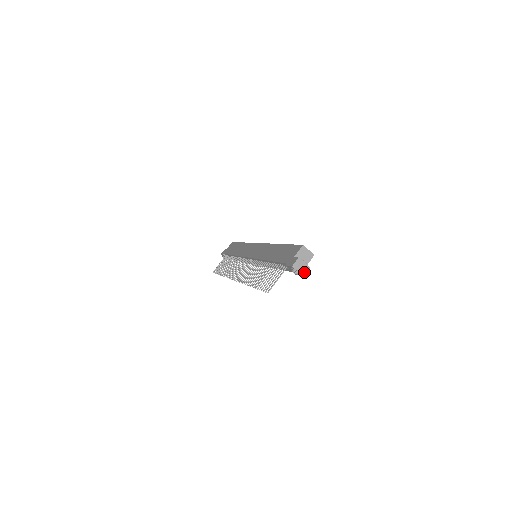
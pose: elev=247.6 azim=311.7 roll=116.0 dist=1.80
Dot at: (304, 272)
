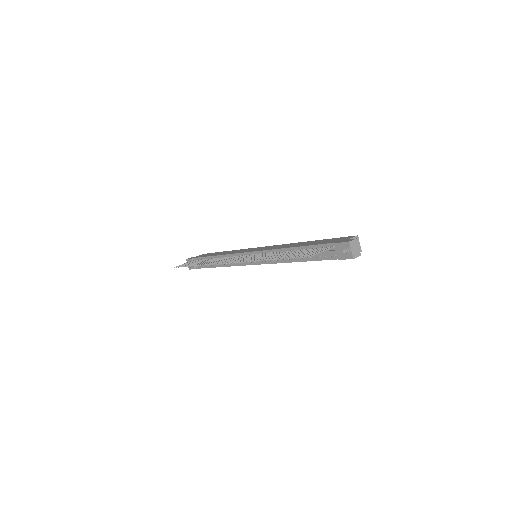
Dot at: (355, 255)
